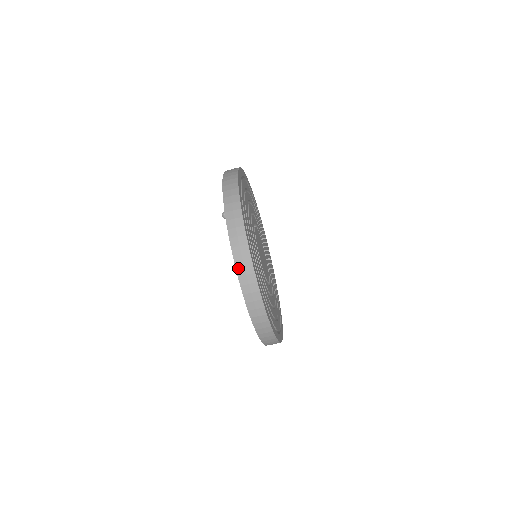
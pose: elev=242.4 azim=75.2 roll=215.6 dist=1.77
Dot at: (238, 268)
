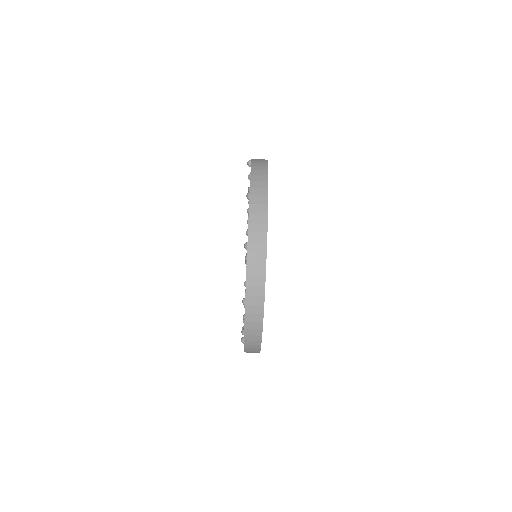
Dot at: (253, 176)
